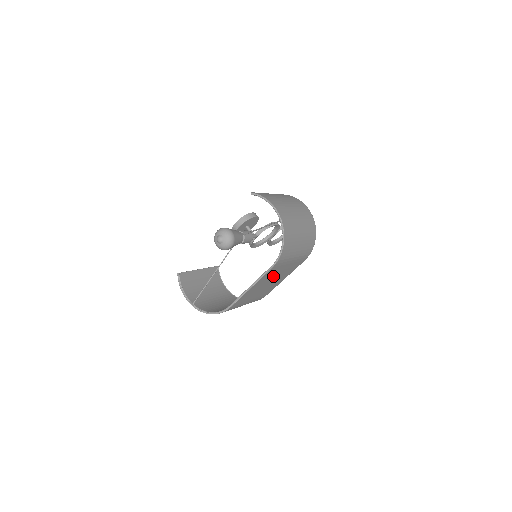
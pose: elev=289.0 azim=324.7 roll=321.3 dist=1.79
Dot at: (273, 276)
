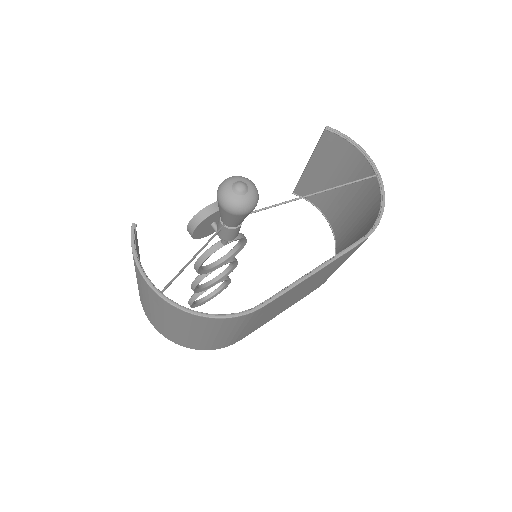
Dot at: (318, 278)
